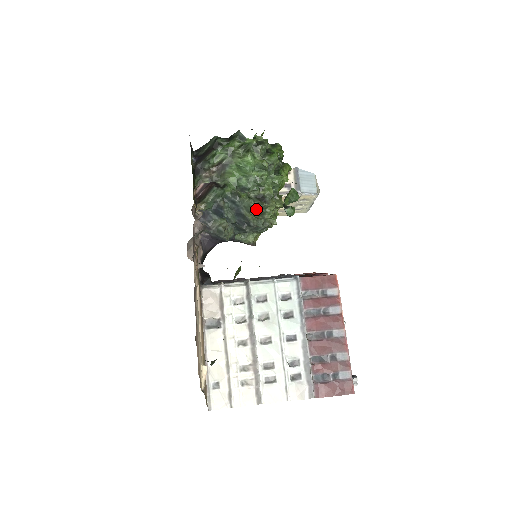
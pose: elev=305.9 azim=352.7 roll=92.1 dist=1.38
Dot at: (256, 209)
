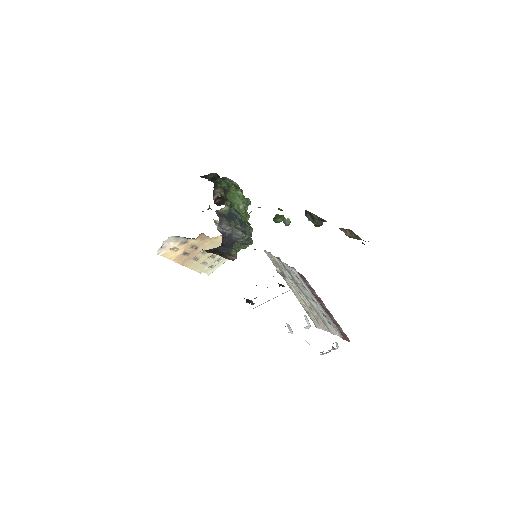
Dot at: occluded
